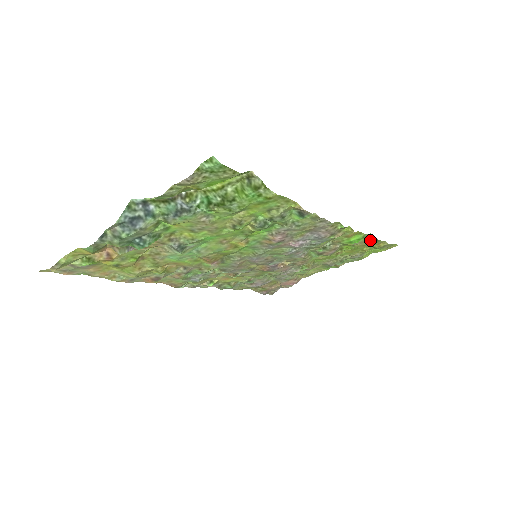
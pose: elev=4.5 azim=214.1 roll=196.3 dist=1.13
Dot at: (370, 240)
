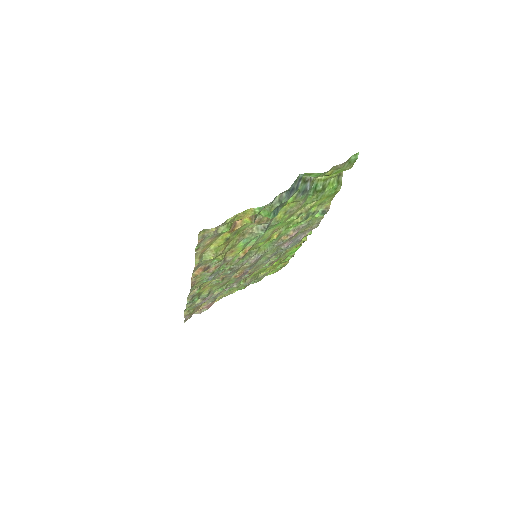
Dot at: (287, 257)
